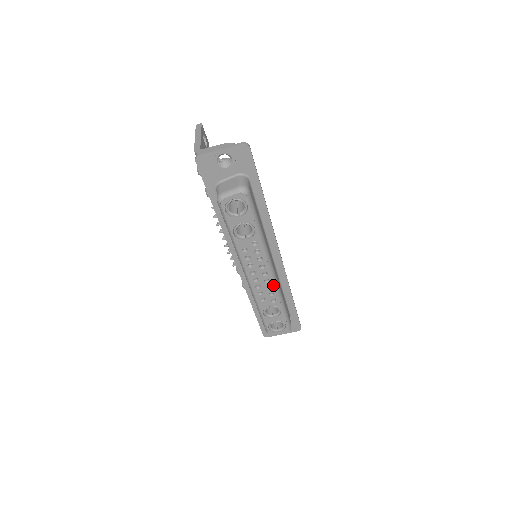
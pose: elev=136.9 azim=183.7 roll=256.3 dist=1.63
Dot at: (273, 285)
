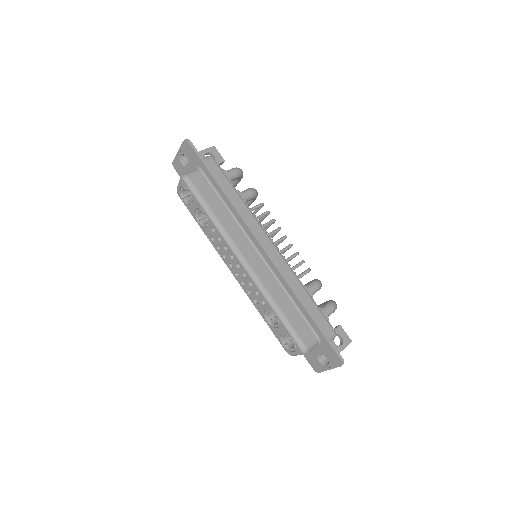
Dot at: (252, 280)
